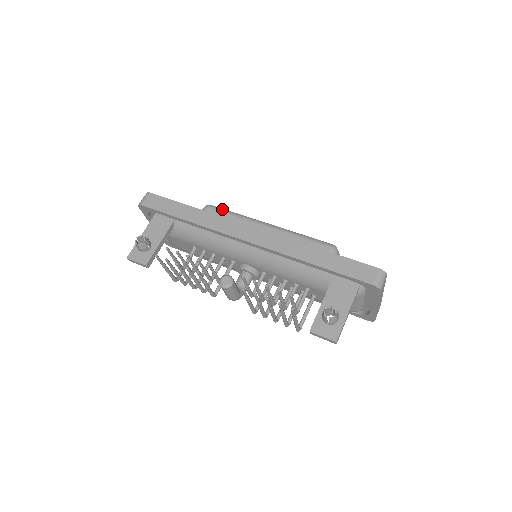
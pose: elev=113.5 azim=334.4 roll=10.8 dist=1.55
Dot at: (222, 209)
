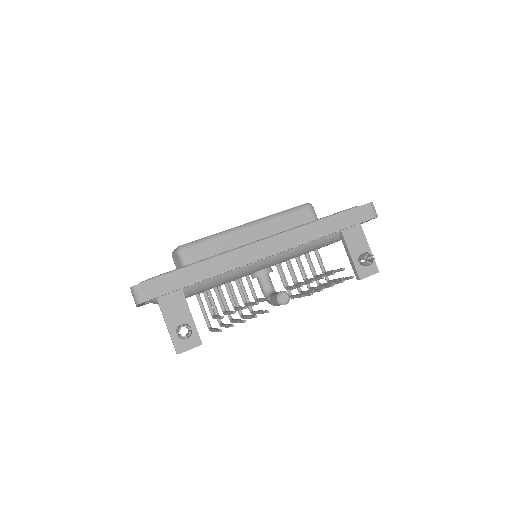
Dot at: (198, 241)
